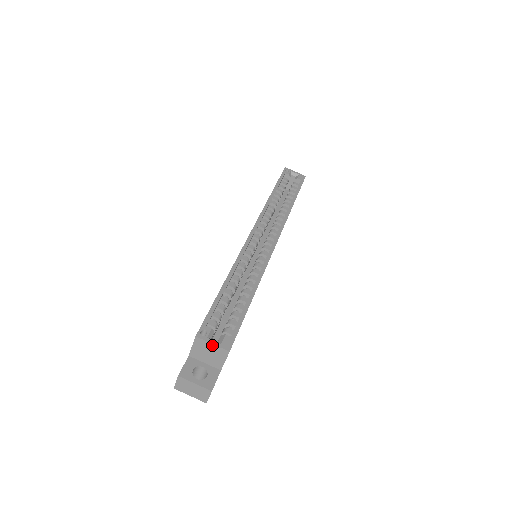
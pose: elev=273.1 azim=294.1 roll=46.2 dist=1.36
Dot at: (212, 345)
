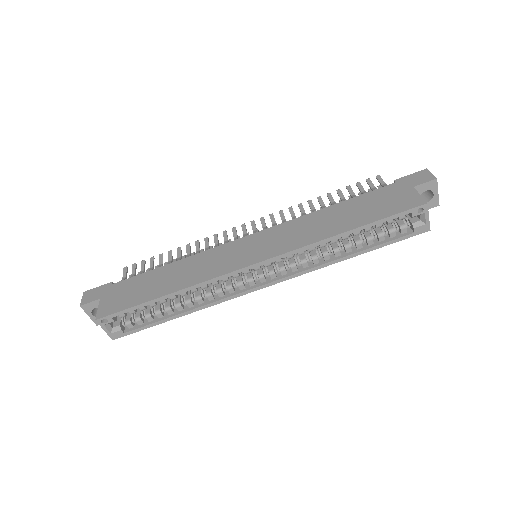
Dot at: (104, 329)
